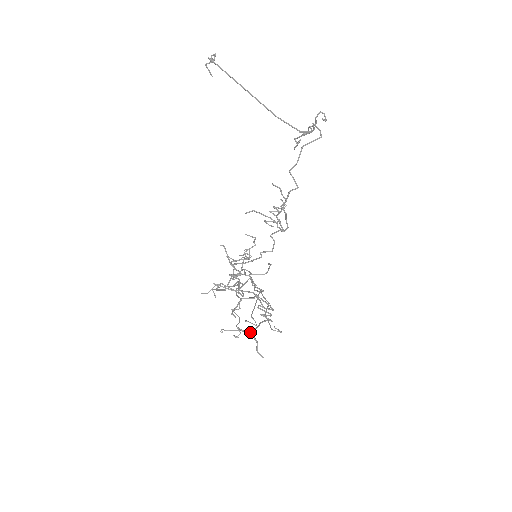
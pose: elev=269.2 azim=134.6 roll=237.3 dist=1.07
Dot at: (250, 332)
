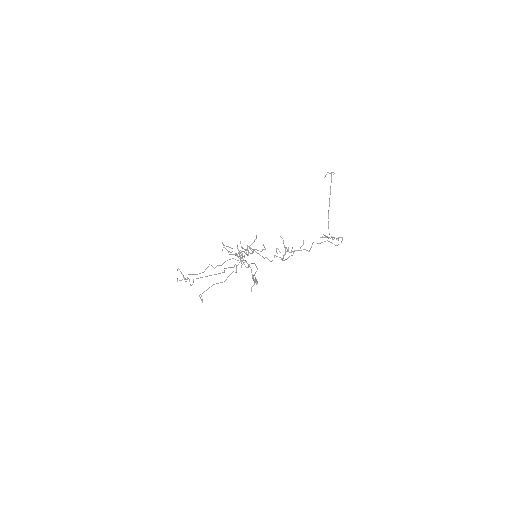
Dot at: (255, 278)
